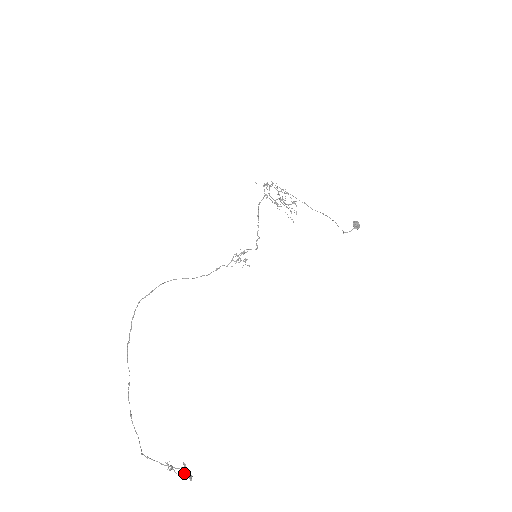
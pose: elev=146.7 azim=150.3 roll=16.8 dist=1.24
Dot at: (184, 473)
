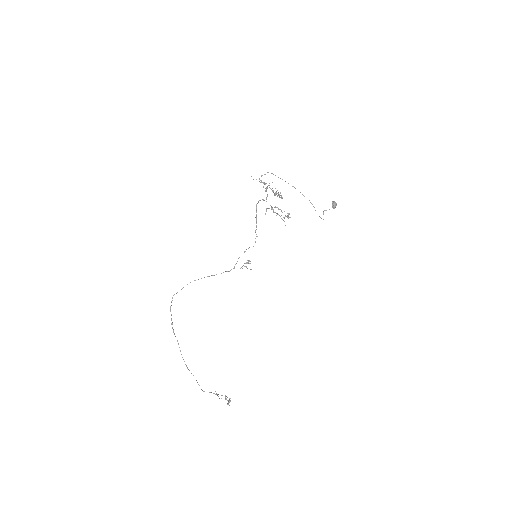
Dot at: (228, 403)
